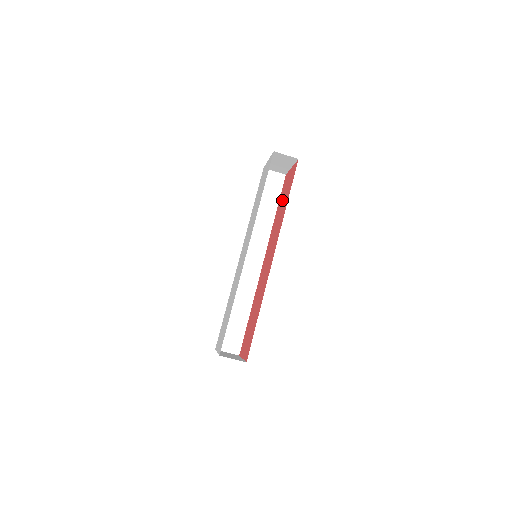
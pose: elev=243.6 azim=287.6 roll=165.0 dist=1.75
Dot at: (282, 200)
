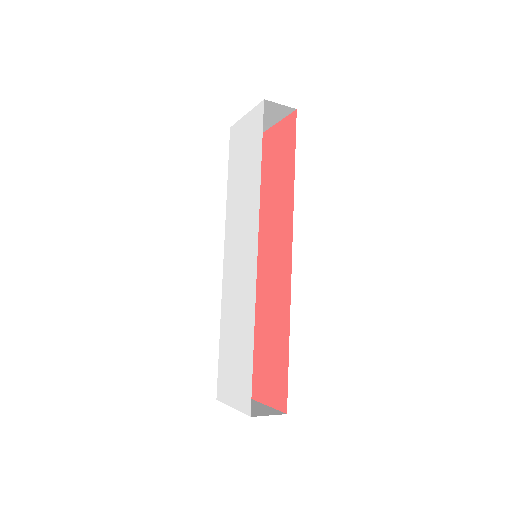
Dot at: (271, 171)
